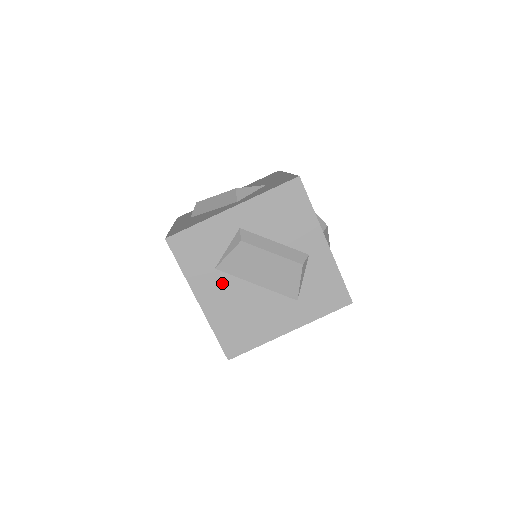
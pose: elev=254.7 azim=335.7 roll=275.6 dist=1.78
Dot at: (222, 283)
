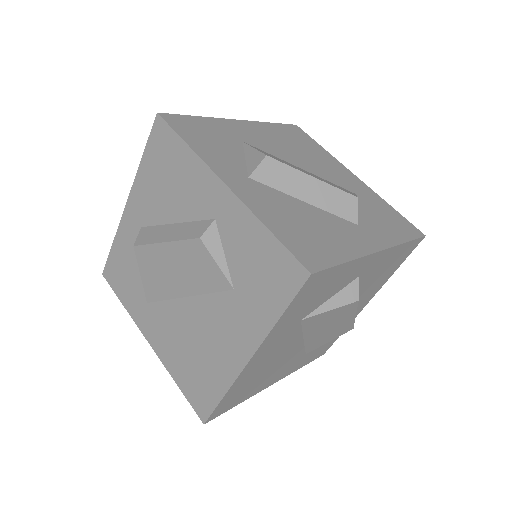
Dot at: (288, 337)
